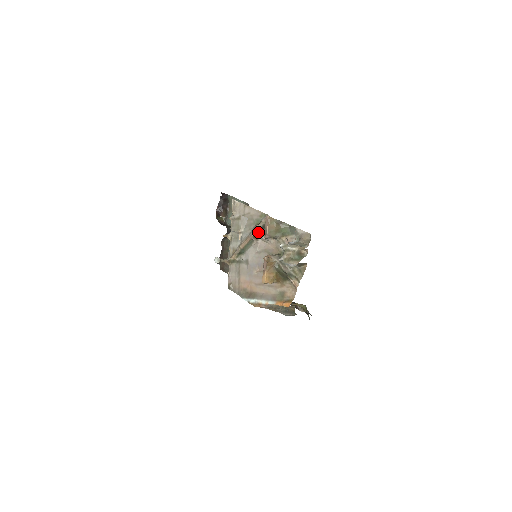
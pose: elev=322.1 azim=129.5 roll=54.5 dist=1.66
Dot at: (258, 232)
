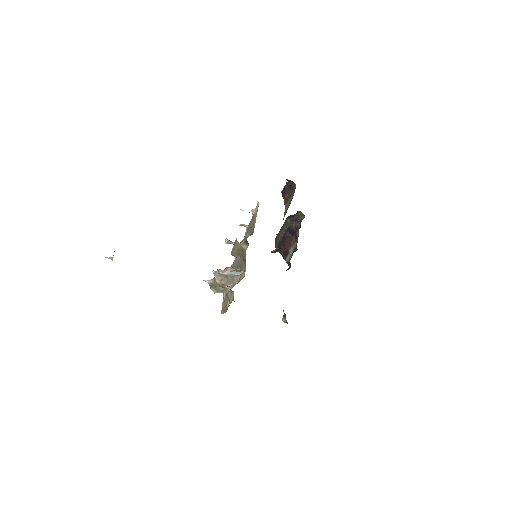
Dot at: (241, 243)
